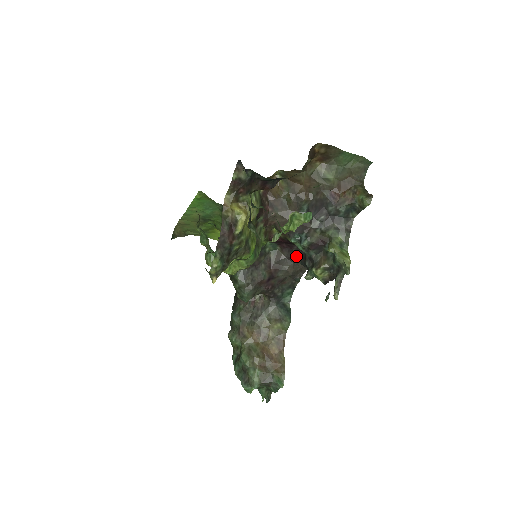
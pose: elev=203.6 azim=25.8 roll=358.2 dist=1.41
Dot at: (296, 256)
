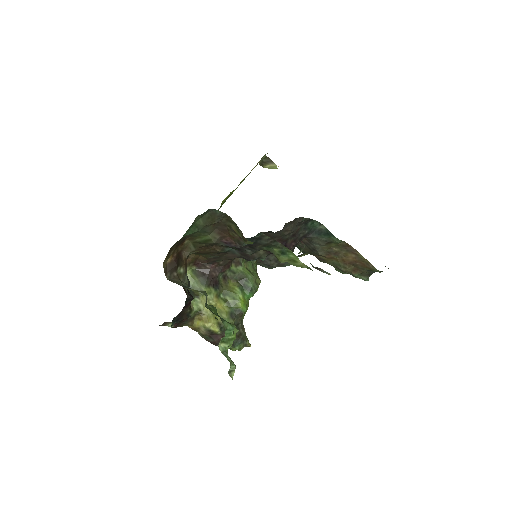
Dot at: occluded
